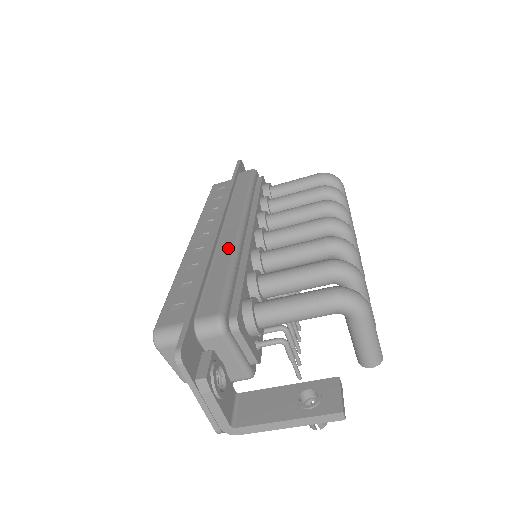
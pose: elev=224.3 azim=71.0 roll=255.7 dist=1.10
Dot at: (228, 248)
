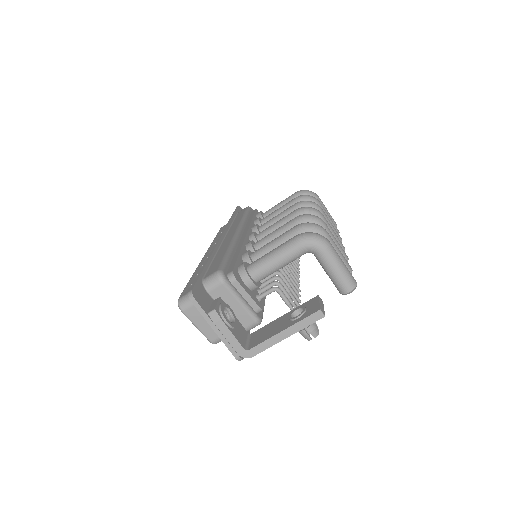
Dot at: (226, 244)
